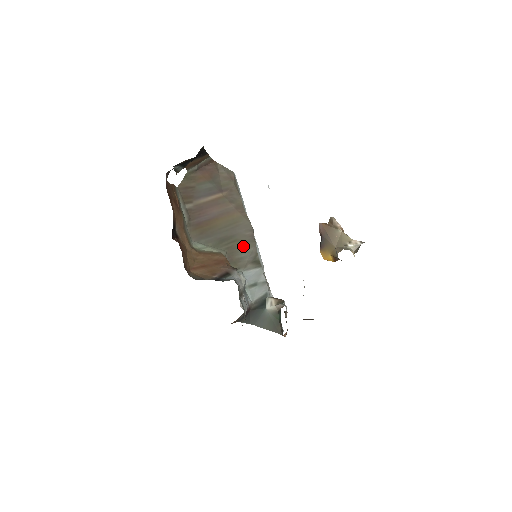
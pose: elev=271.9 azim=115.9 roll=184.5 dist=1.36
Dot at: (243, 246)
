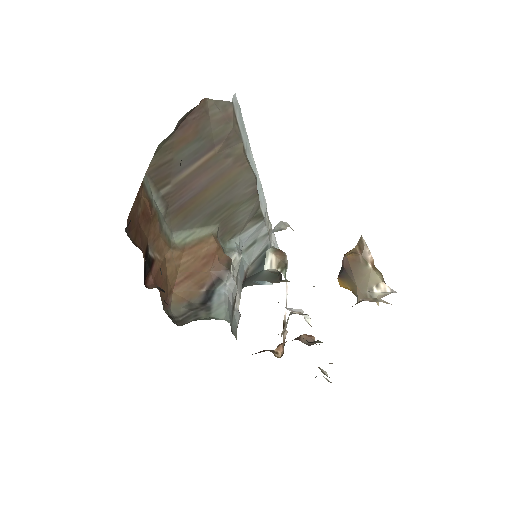
Dot at: (241, 208)
